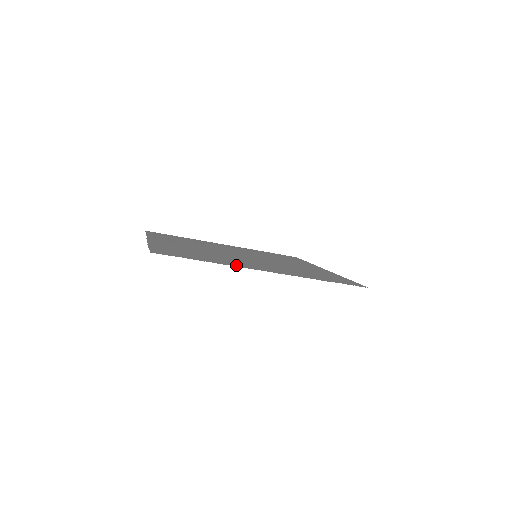
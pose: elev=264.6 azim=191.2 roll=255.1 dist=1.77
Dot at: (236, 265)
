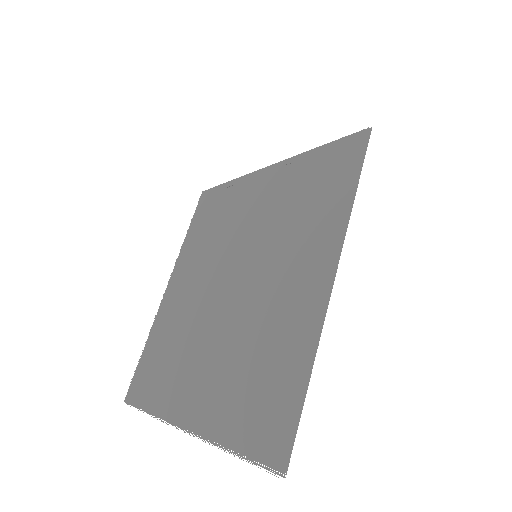
Dot at: (166, 411)
